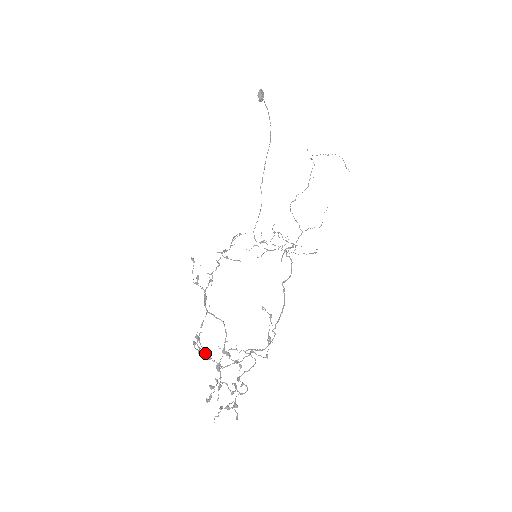
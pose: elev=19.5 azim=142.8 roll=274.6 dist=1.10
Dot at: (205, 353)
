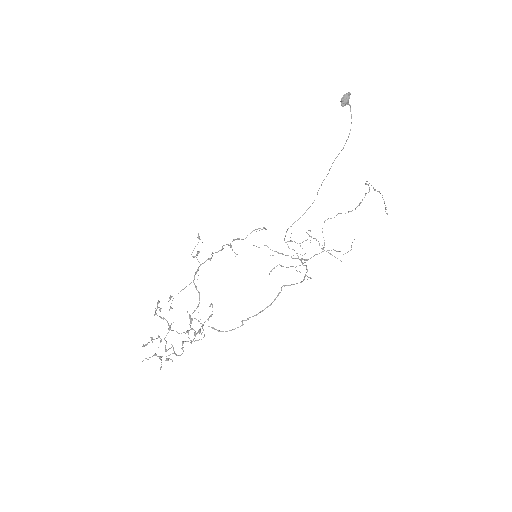
Dot at: occluded
